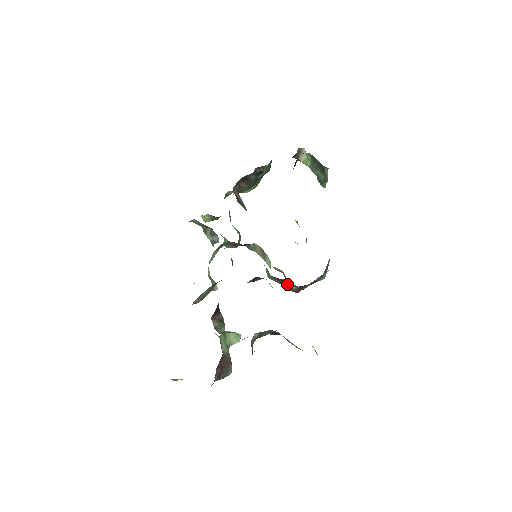
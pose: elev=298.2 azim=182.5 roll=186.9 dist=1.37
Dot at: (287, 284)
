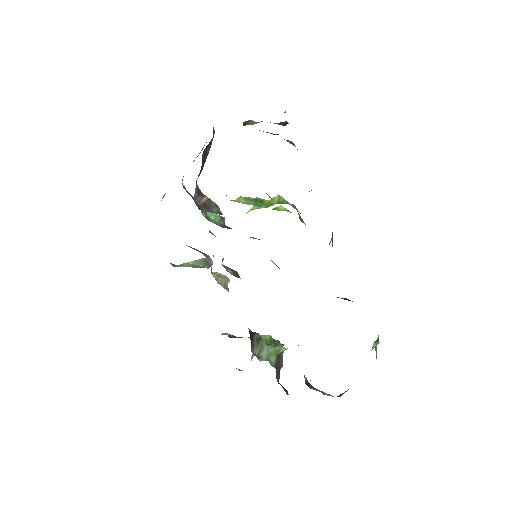
Dot at: occluded
